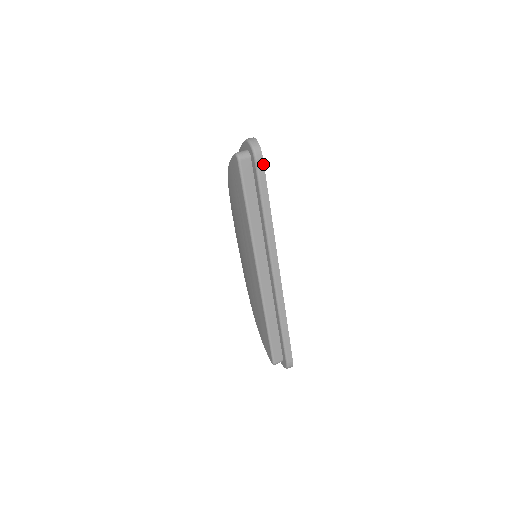
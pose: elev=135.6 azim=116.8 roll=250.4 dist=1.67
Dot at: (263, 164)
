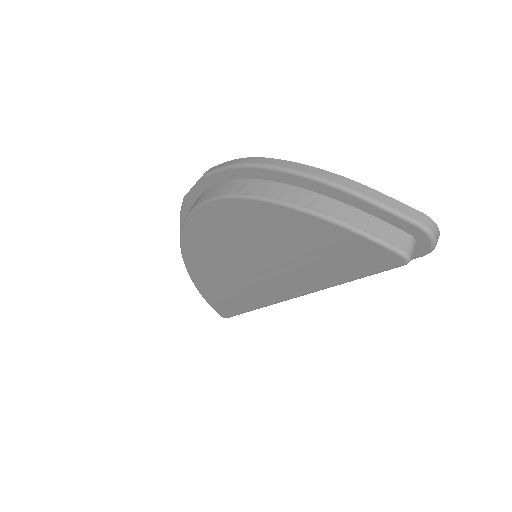
Dot at: occluded
